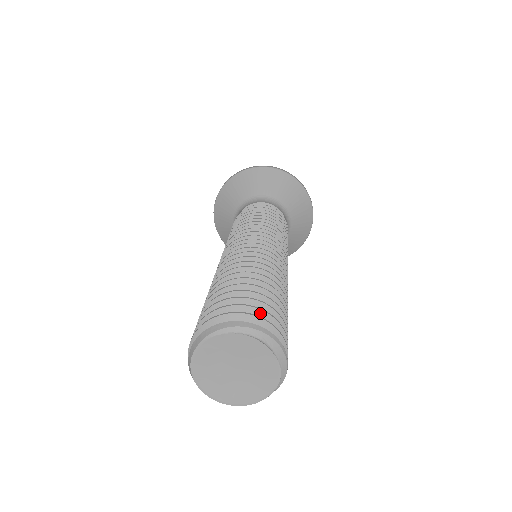
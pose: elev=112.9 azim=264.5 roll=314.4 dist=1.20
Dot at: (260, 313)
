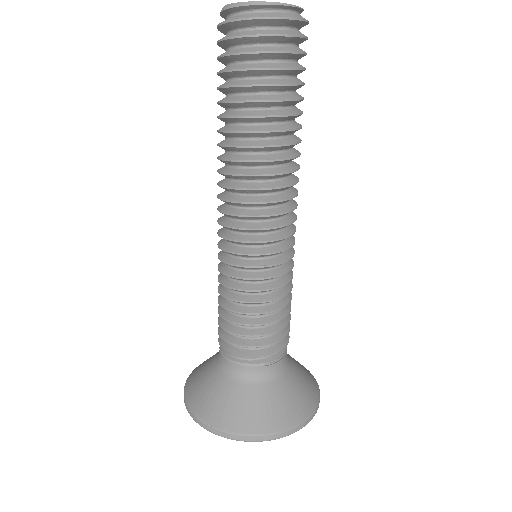
Dot at: occluded
